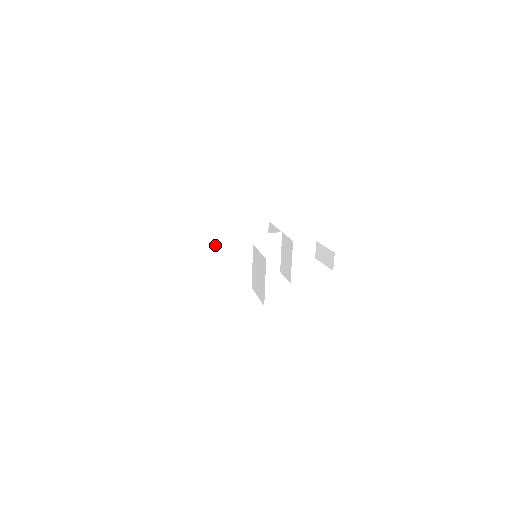
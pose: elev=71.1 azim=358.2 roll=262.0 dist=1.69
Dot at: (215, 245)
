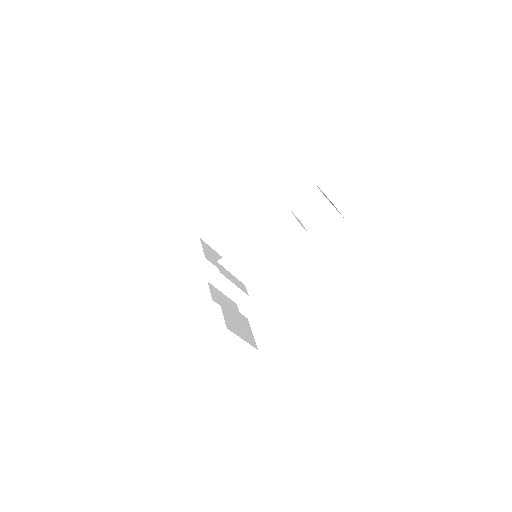
Dot at: (219, 248)
